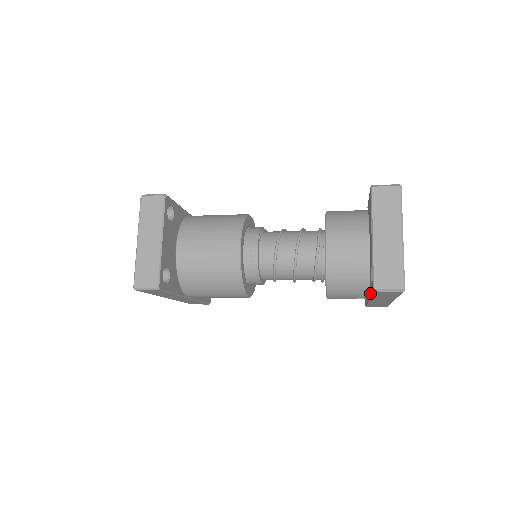
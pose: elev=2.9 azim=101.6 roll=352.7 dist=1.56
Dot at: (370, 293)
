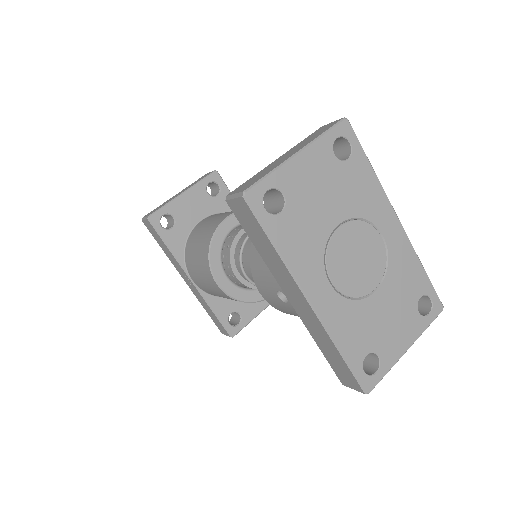
Dot at: occluded
